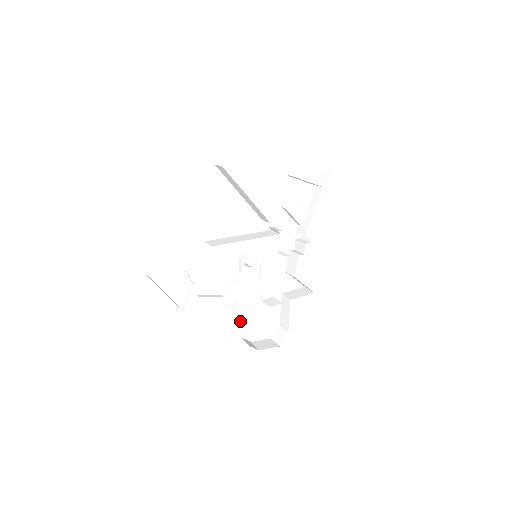
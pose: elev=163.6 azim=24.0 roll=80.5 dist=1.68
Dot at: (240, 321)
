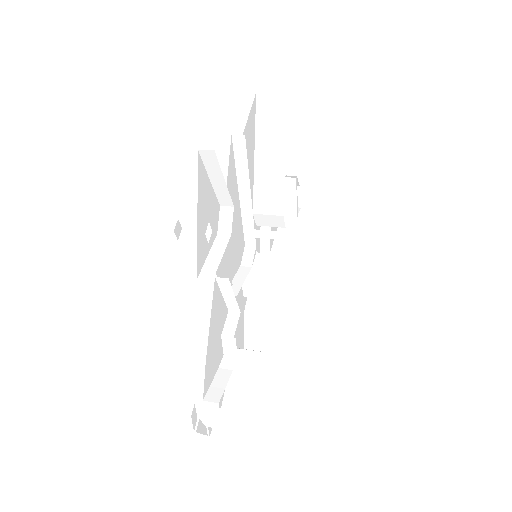
Dot at: (224, 365)
